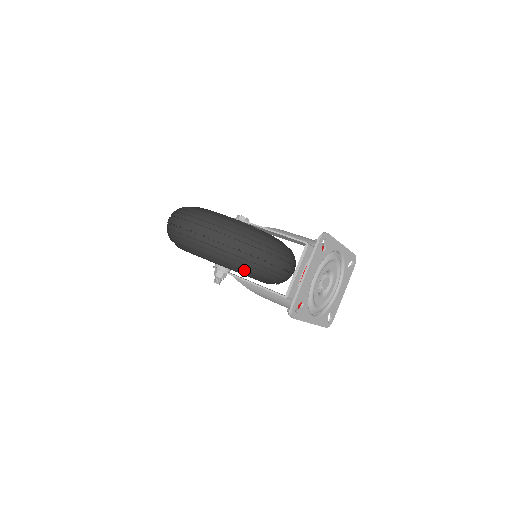
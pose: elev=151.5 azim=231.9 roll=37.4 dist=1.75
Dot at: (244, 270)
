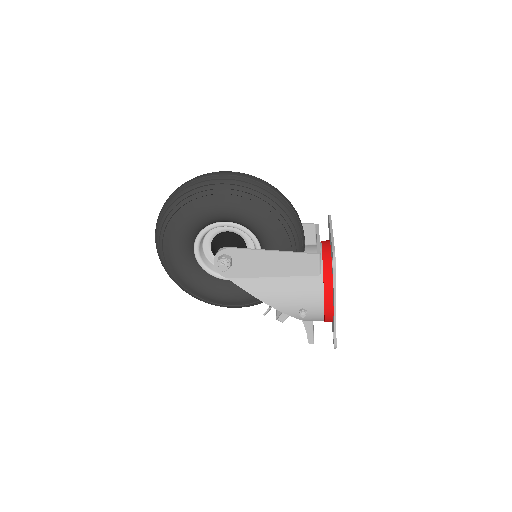
Dot at: (277, 218)
